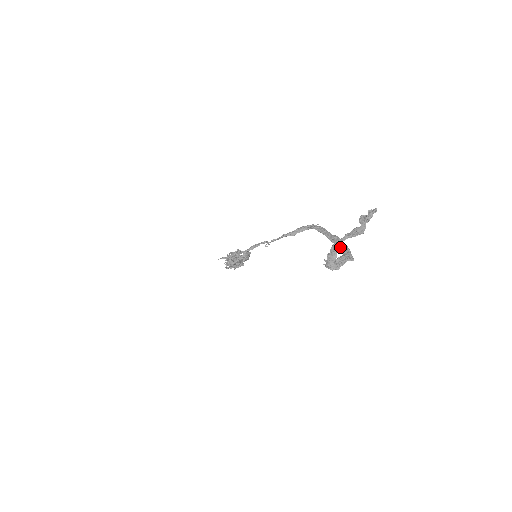
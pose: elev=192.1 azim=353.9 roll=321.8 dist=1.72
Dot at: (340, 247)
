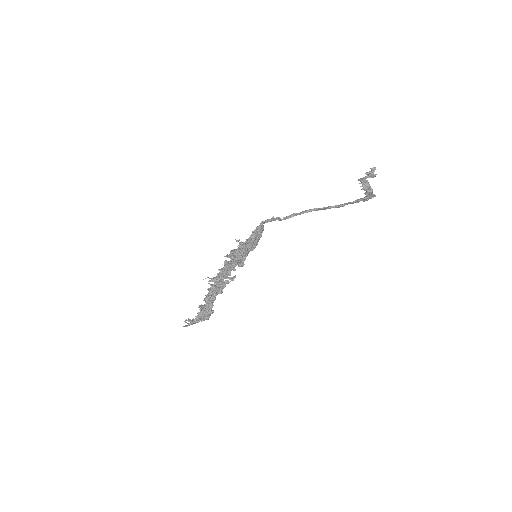
Dot at: (355, 200)
